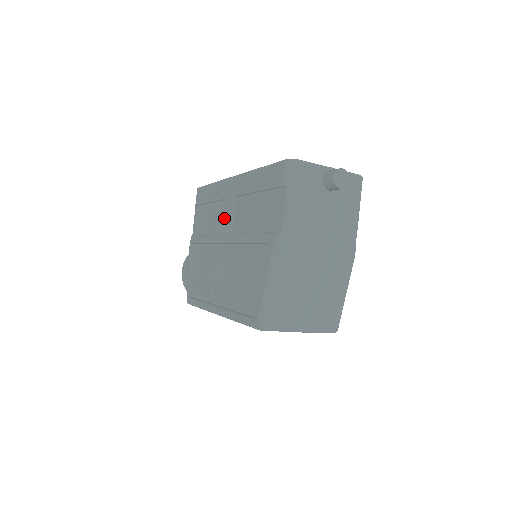
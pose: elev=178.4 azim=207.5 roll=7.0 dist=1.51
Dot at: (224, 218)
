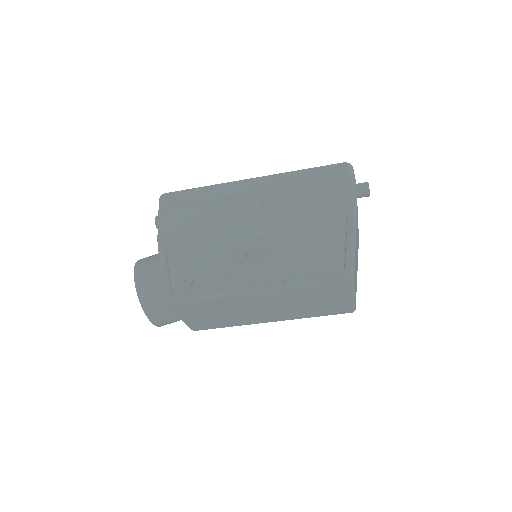
Dot at: (245, 210)
